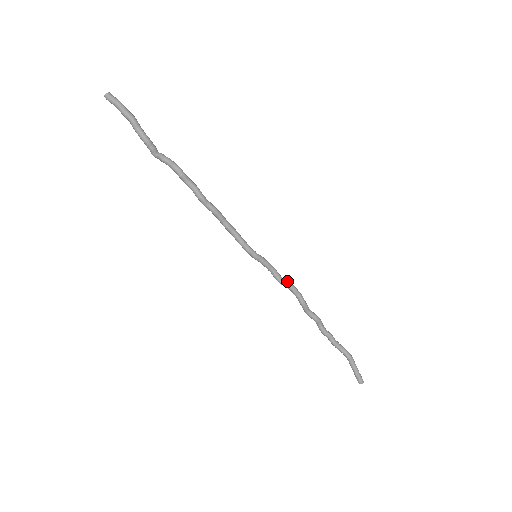
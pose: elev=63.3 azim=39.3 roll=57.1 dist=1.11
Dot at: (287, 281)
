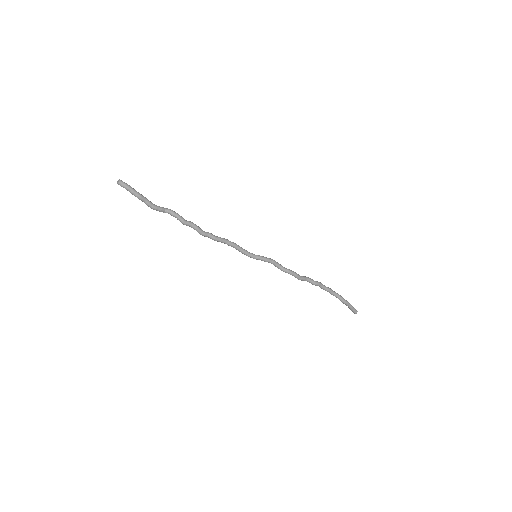
Dot at: (283, 269)
